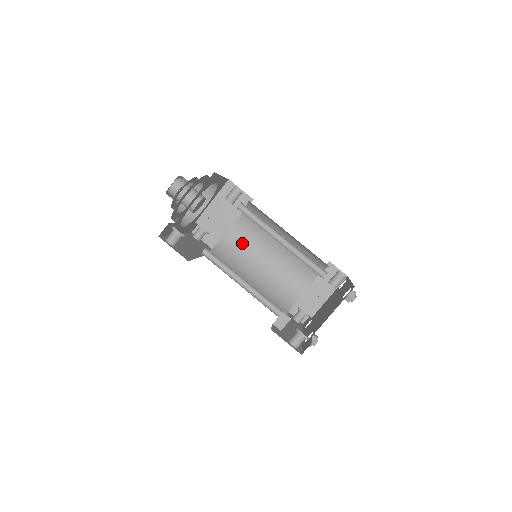
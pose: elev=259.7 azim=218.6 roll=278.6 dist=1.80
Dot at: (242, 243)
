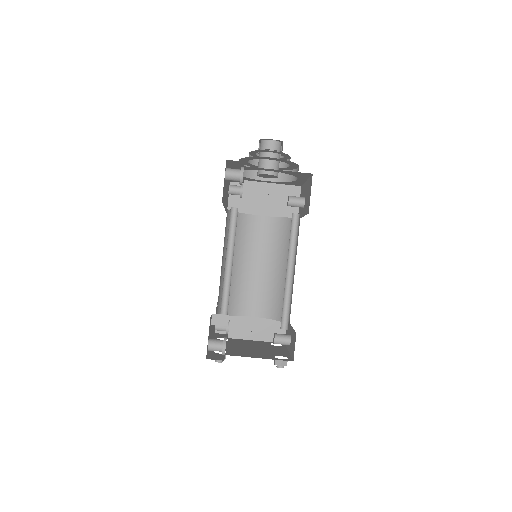
Dot at: (254, 234)
